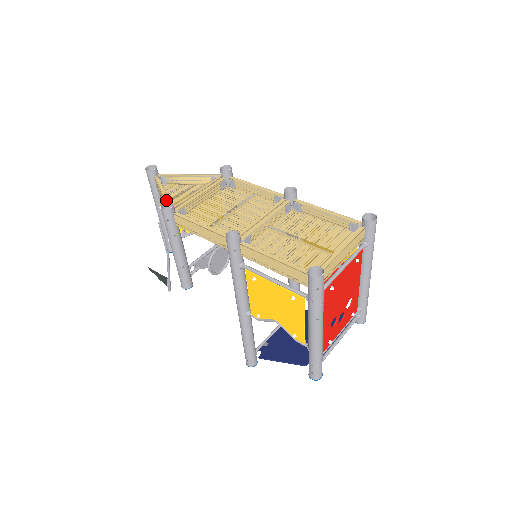
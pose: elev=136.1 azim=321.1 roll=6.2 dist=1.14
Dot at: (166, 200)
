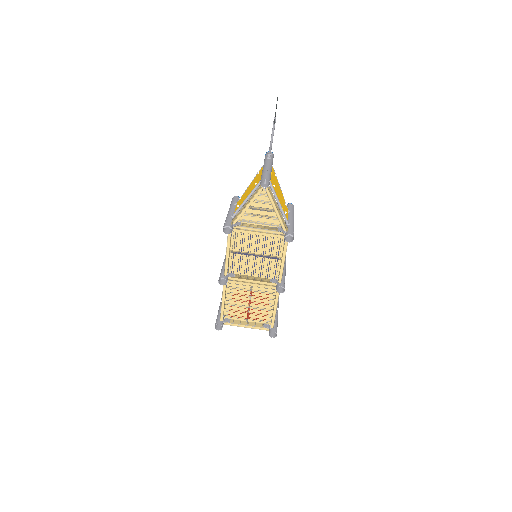
Dot at: (239, 217)
